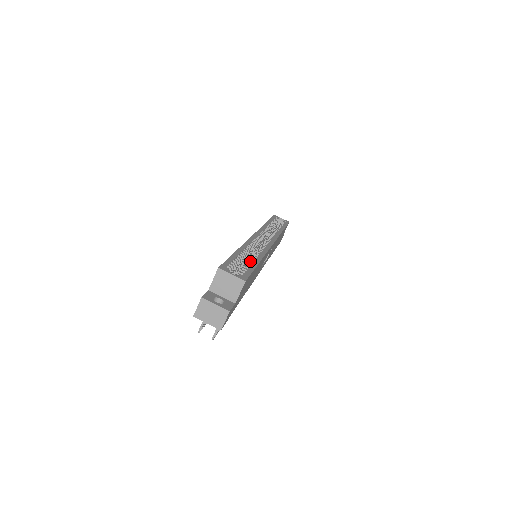
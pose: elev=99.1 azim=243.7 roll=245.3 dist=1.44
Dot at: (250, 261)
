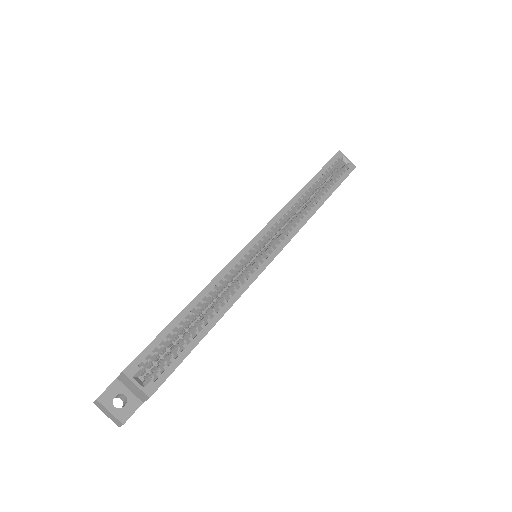
Dot at: (194, 332)
